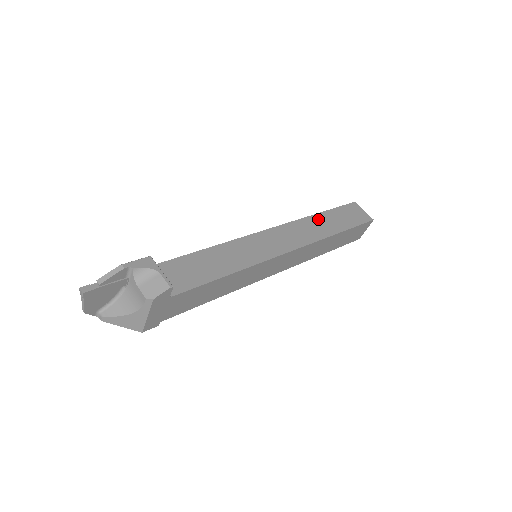
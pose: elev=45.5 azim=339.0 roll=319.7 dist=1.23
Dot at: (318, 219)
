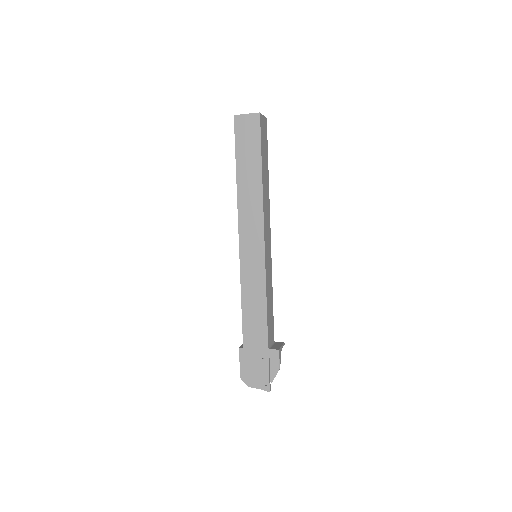
Dot at: (264, 180)
